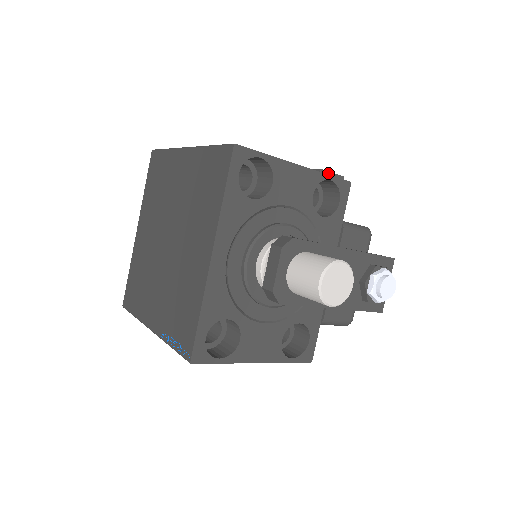
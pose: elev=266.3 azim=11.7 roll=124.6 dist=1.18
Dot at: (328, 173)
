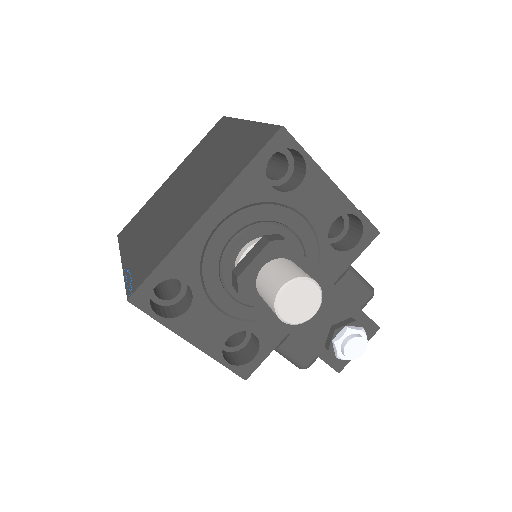
Dot at: occluded
